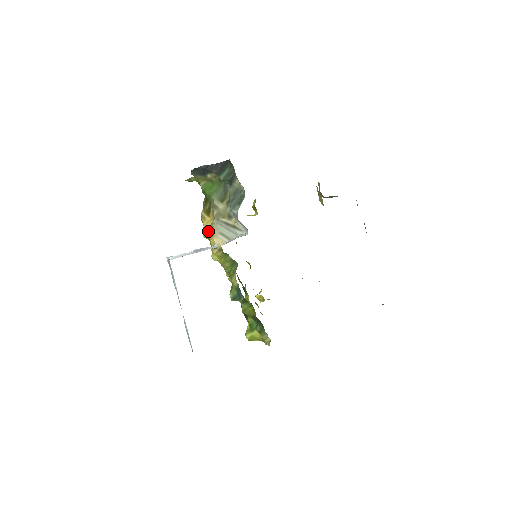
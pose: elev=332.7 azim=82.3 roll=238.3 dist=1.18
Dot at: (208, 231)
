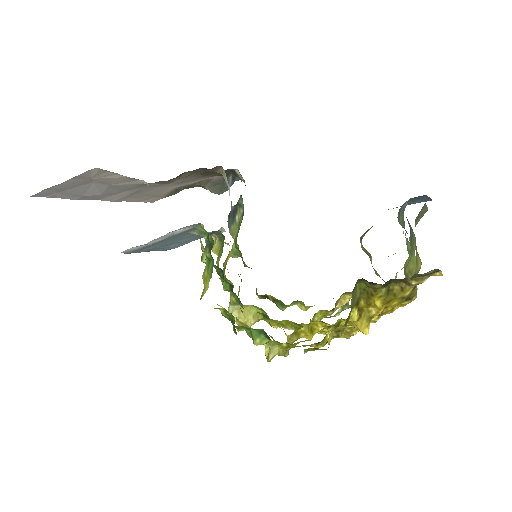
Dot at: (225, 261)
